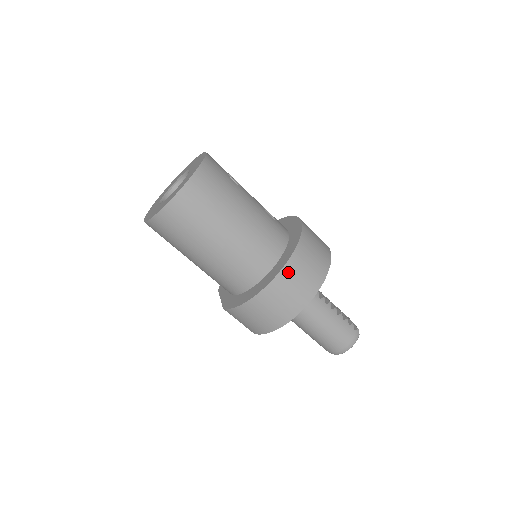
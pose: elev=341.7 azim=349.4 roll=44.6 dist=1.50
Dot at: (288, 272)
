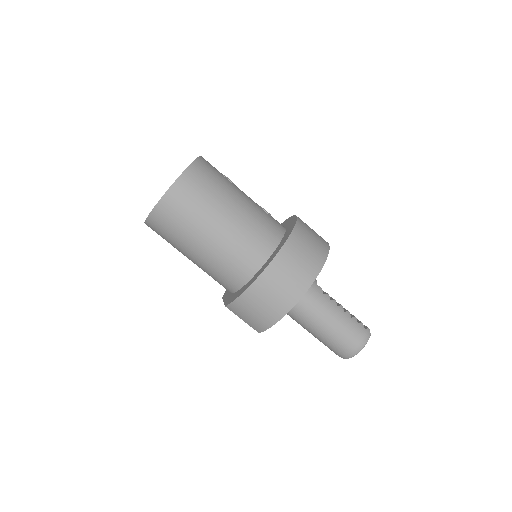
Dot at: (285, 256)
